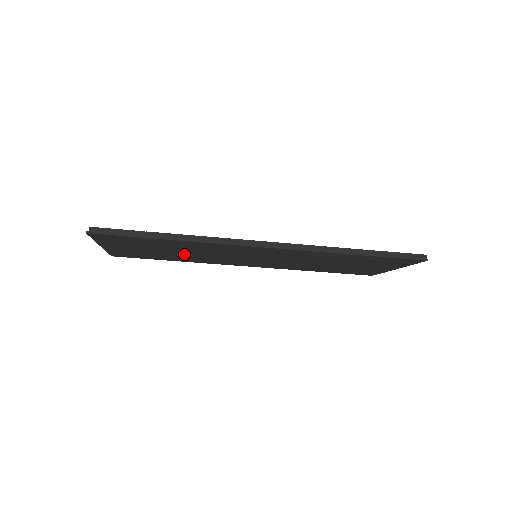
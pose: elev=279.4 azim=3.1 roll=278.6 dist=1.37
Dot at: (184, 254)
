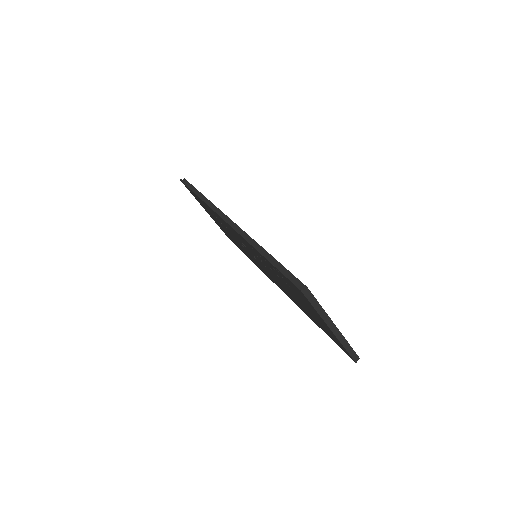
Dot at: (233, 238)
